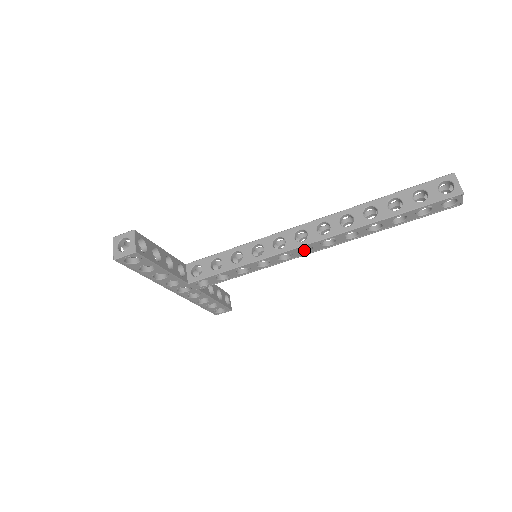
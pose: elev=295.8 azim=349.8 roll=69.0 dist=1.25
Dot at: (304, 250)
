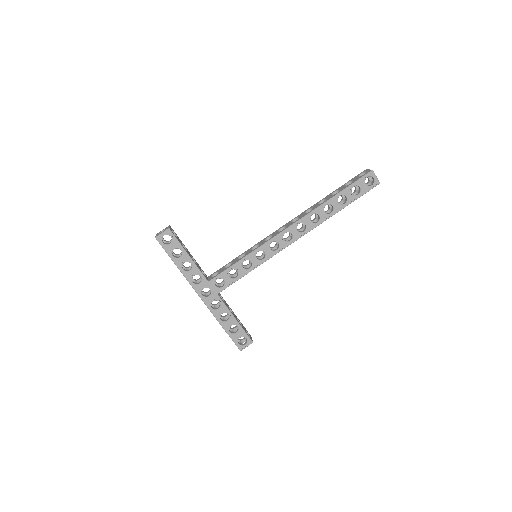
Dot at: (288, 241)
